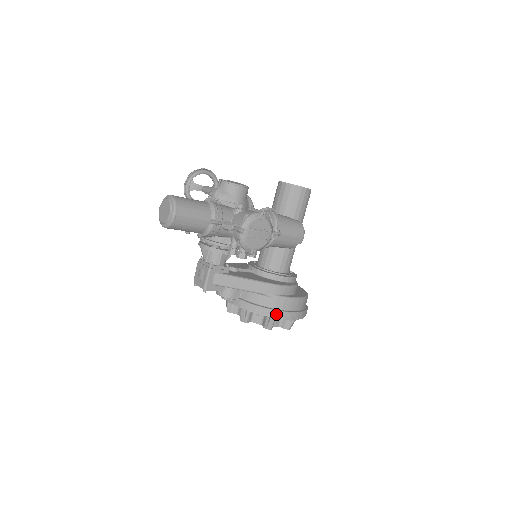
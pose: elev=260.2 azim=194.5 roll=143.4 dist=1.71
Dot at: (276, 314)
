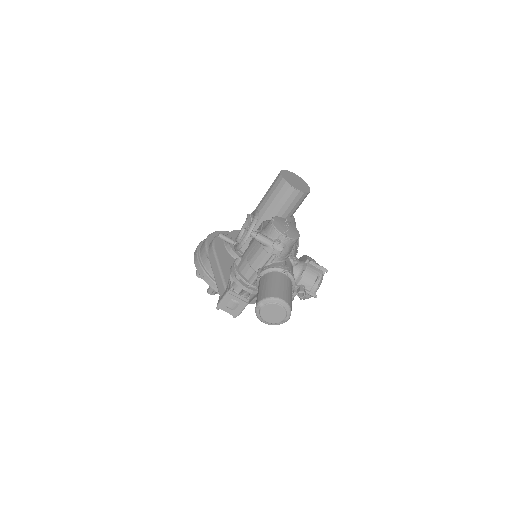
Dot at: occluded
